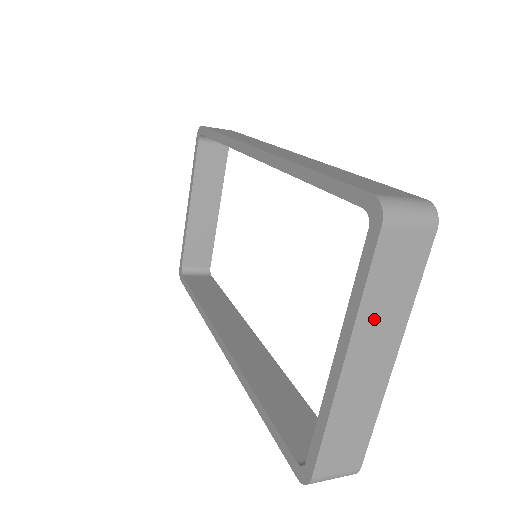
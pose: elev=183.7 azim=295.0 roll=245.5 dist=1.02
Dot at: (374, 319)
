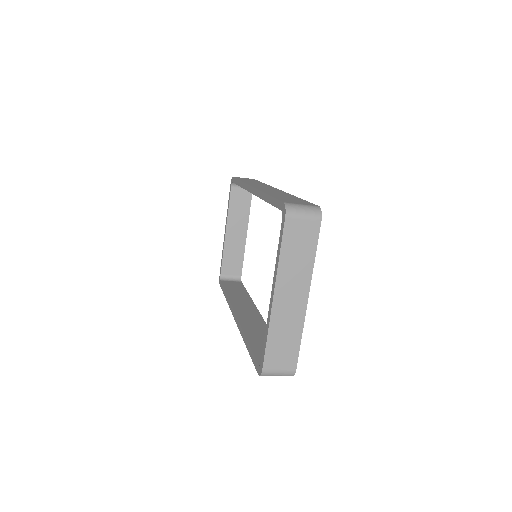
Dot at: (289, 270)
